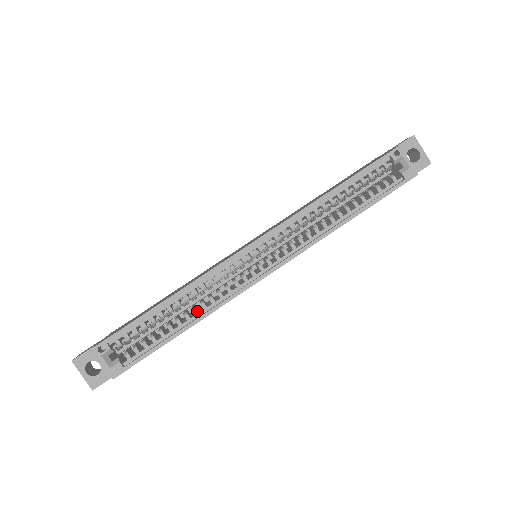
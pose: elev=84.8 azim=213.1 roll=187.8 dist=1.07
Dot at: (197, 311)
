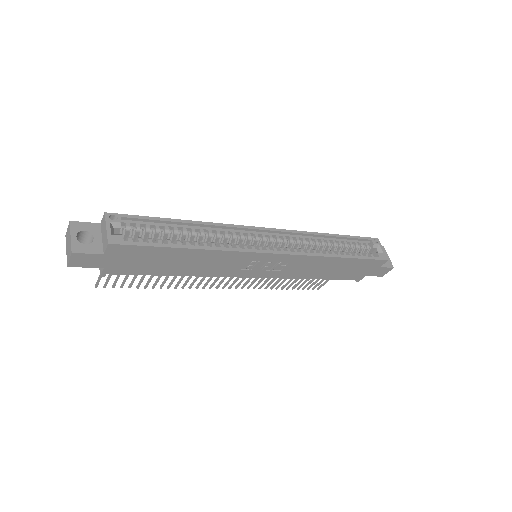
Dot at: (206, 244)
